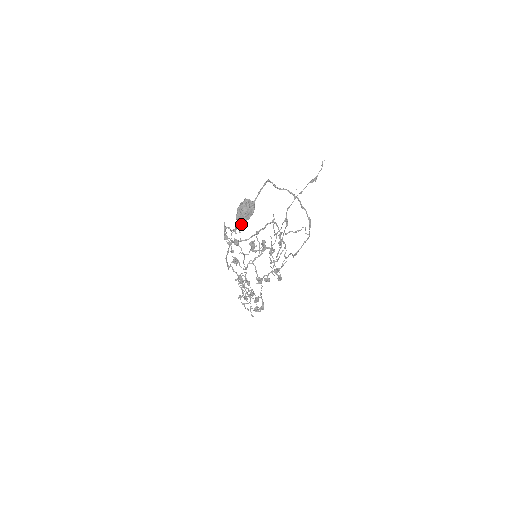
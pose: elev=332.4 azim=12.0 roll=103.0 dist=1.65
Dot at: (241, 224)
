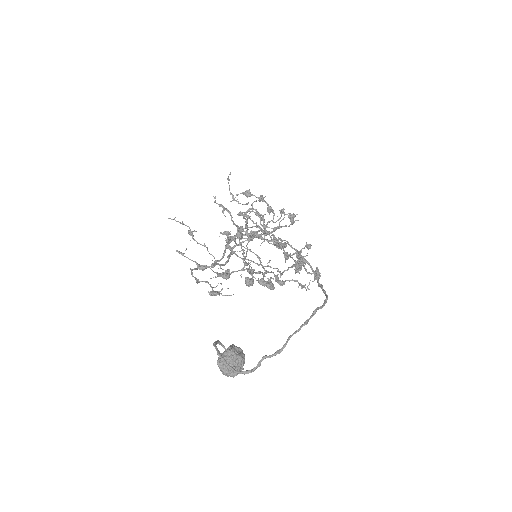
Dot at: (216, 293)
